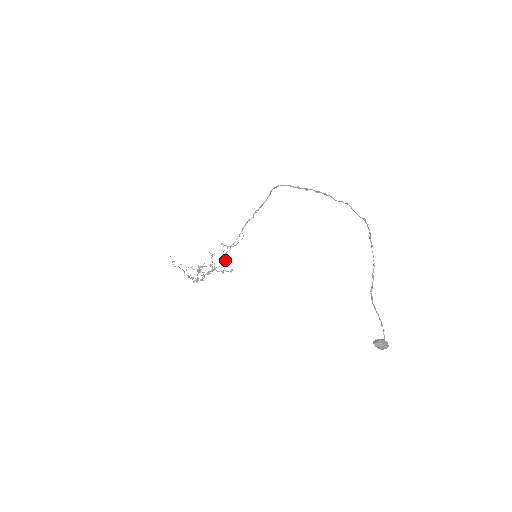
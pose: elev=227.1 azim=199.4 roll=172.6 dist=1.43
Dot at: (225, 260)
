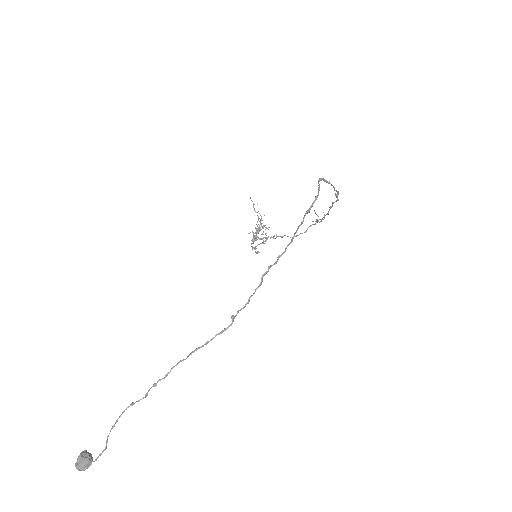
Dot at: (301, 233)
